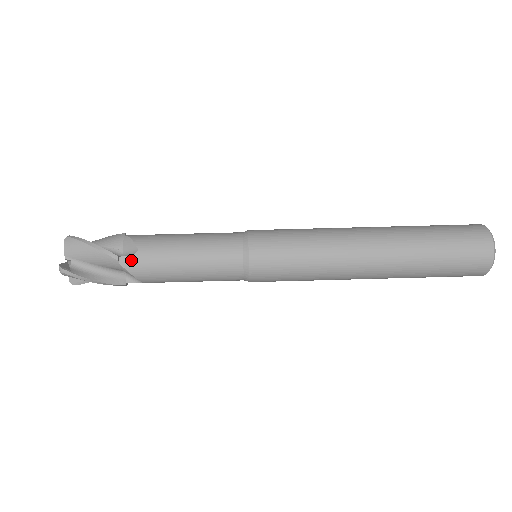
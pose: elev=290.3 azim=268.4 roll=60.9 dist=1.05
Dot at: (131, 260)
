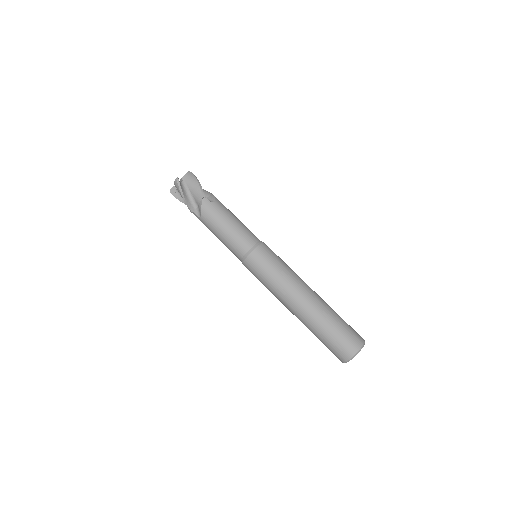
Dot at: (208, 203)
